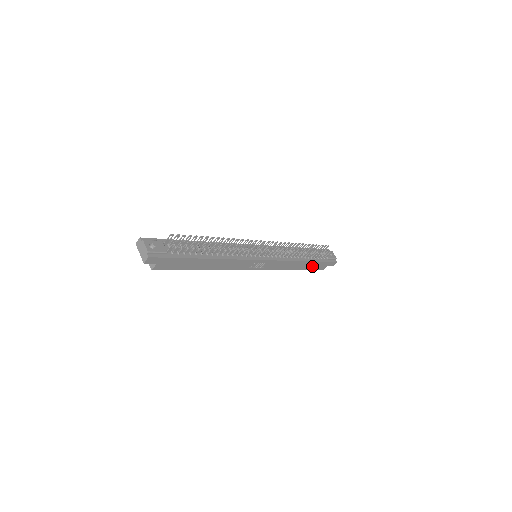
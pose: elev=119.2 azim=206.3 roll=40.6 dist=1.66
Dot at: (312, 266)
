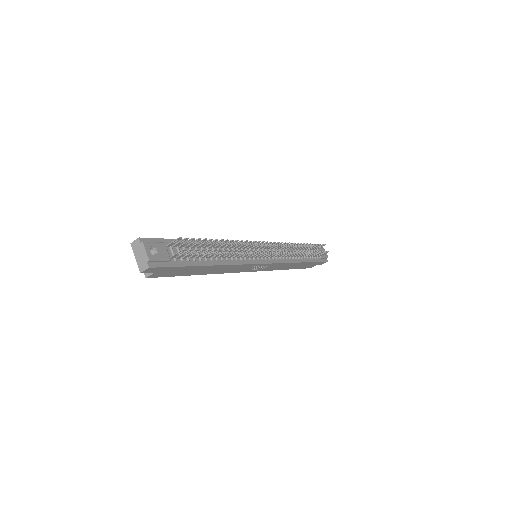
Dot at: (304, 265)
